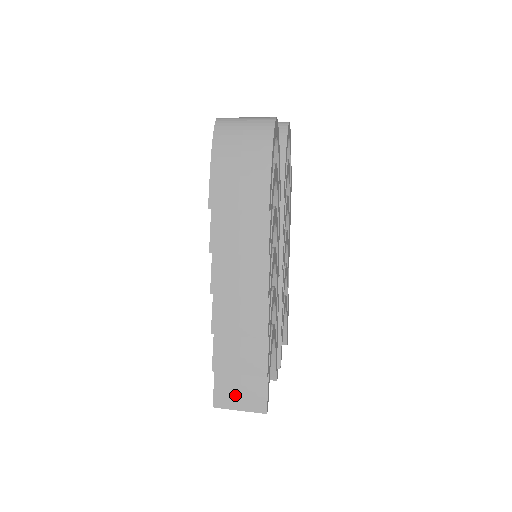
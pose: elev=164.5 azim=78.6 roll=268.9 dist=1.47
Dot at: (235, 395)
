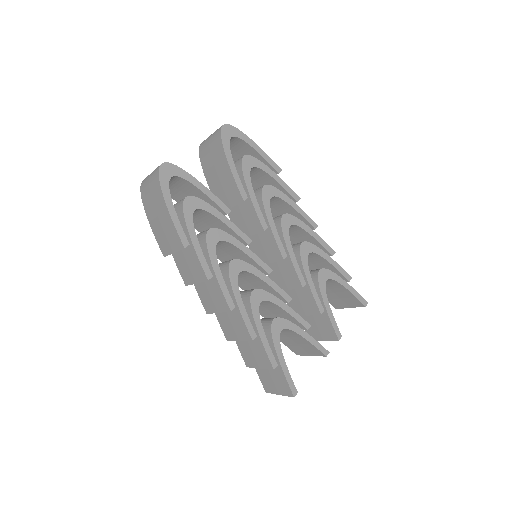
Dot at: (271, 383)
